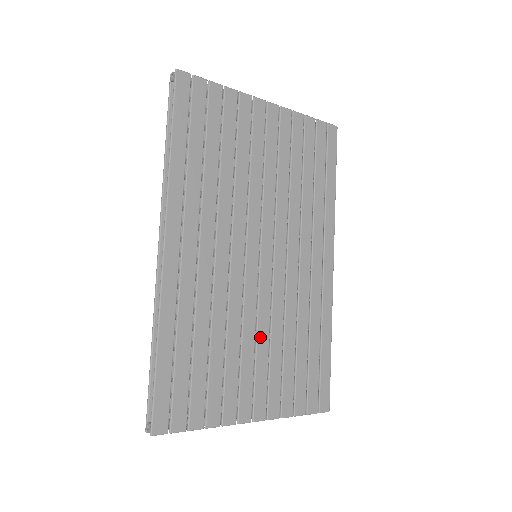
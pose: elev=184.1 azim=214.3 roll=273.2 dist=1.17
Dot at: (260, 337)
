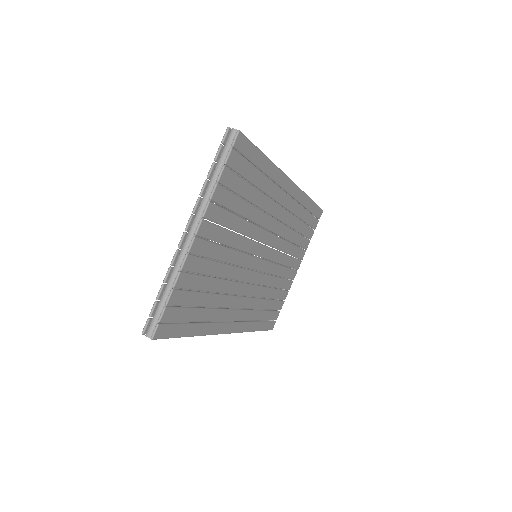
Dot at: (283, 262)
